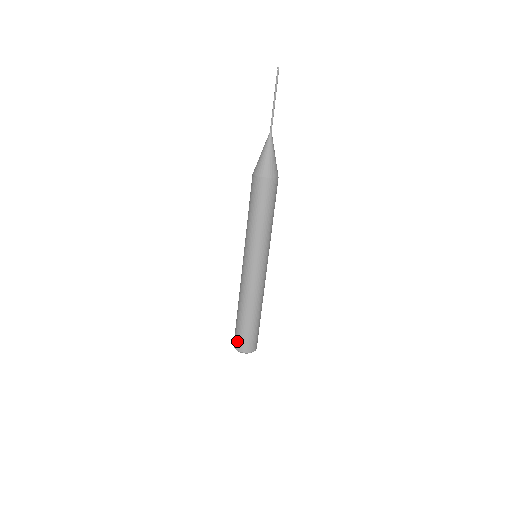
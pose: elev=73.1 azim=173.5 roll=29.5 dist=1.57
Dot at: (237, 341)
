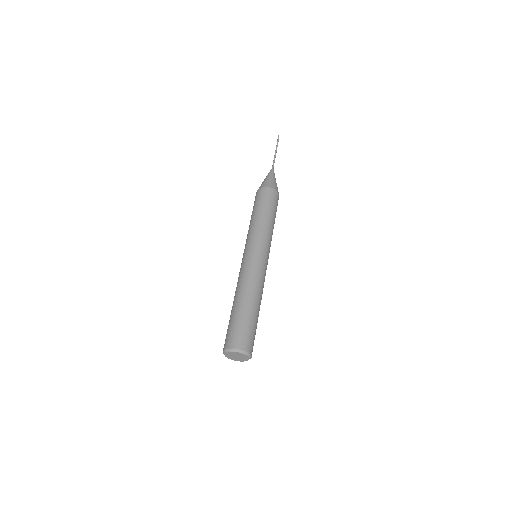
Dot at: (226, 339)
